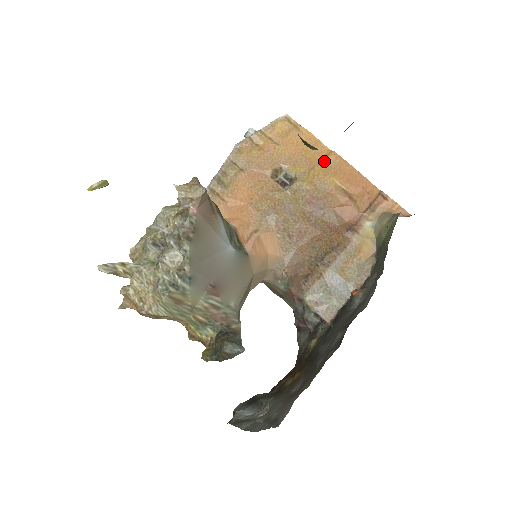
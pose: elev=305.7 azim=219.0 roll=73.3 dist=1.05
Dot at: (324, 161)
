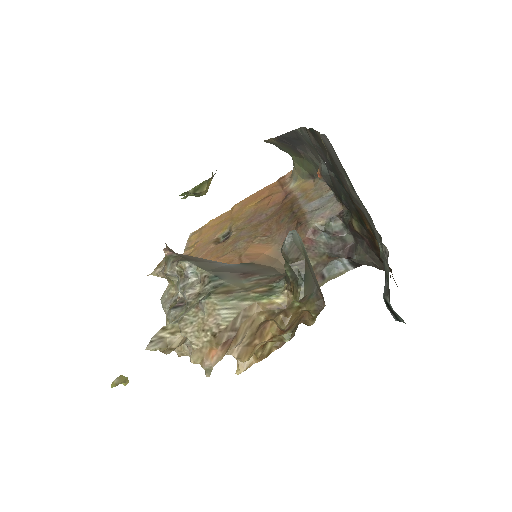
Dot at: (234, 212)
